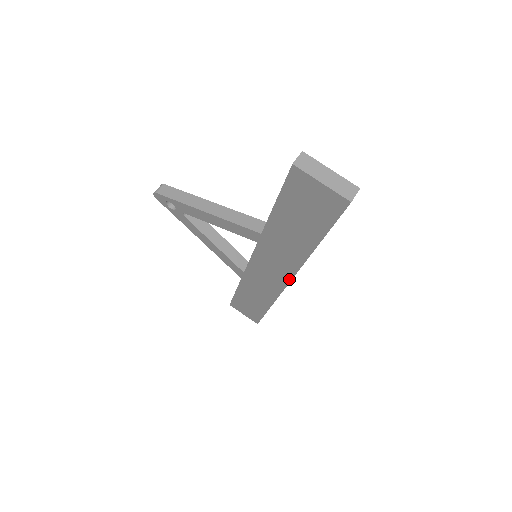
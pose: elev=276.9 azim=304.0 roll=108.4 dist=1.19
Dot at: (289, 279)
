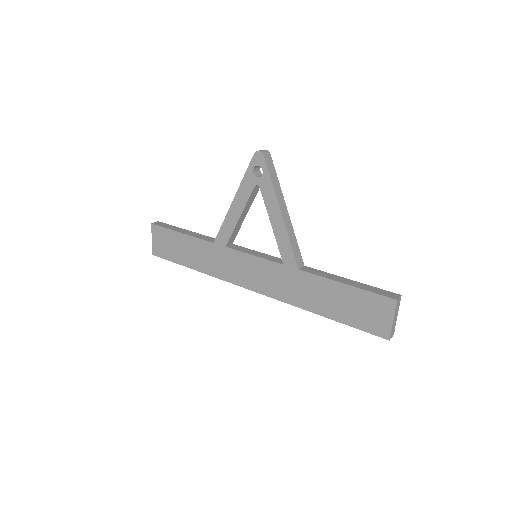
Dot at: (260, 292)
